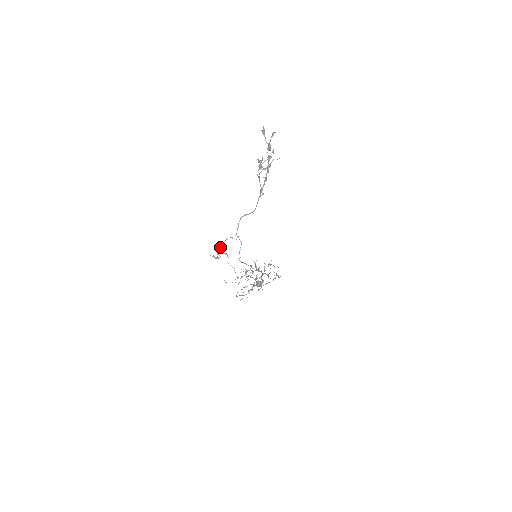
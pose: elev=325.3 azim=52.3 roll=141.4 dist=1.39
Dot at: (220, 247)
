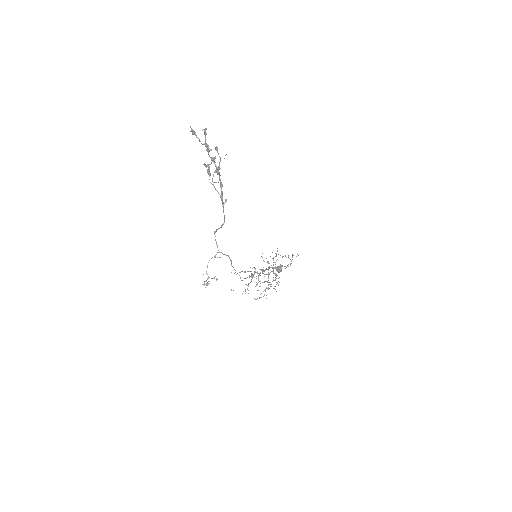
Dot at: occluded
